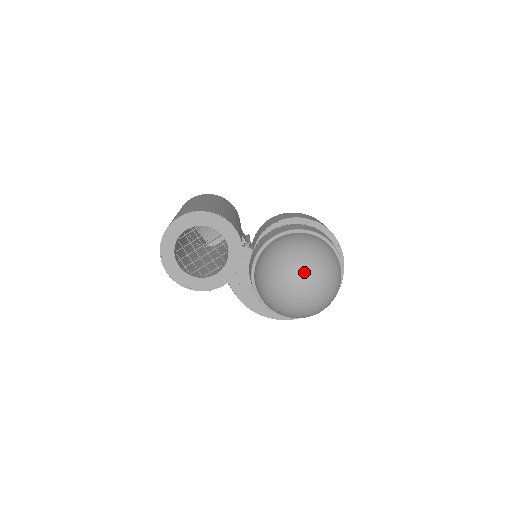
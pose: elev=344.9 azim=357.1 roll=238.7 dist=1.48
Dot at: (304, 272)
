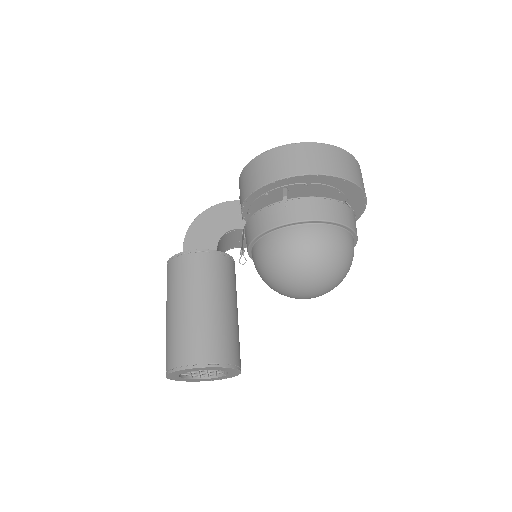
Dot at: (293, 290)
